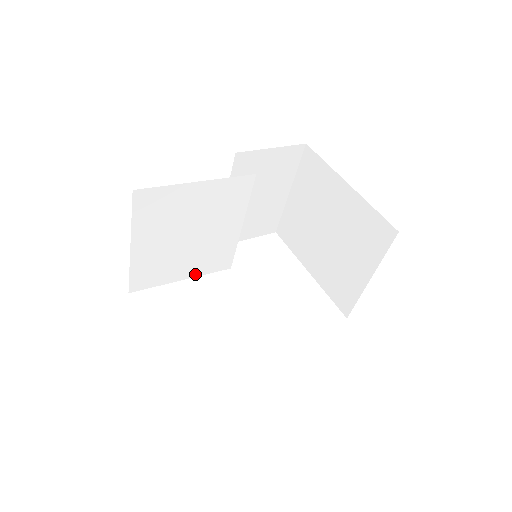
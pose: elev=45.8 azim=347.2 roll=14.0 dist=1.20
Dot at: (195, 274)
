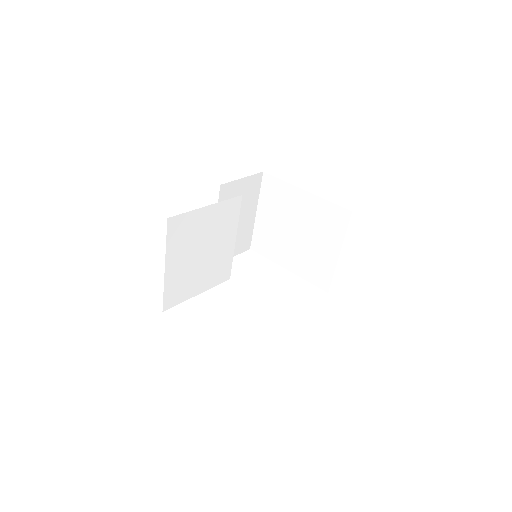
Dot at: (206, 288)
